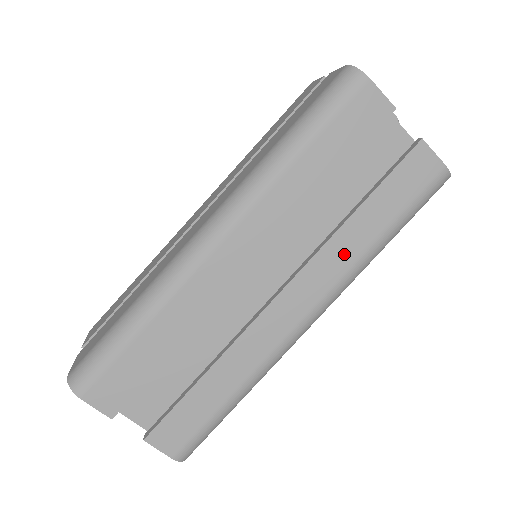
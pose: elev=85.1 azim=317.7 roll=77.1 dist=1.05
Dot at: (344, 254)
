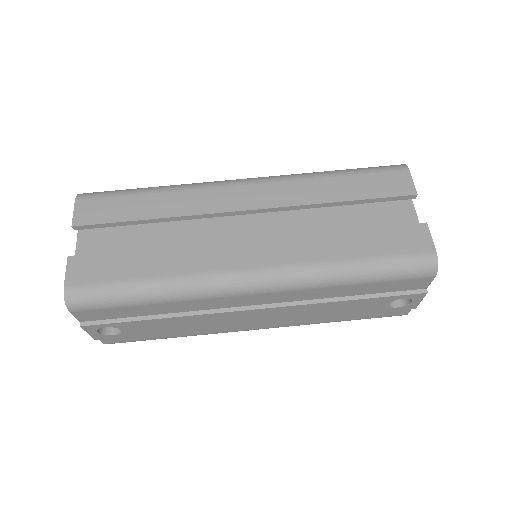
Dot at: (315, 250)
